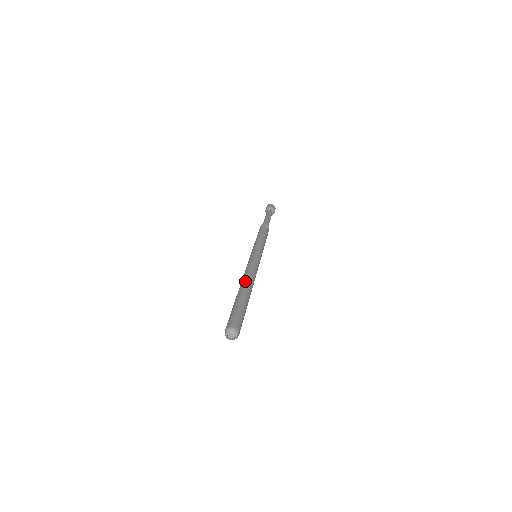
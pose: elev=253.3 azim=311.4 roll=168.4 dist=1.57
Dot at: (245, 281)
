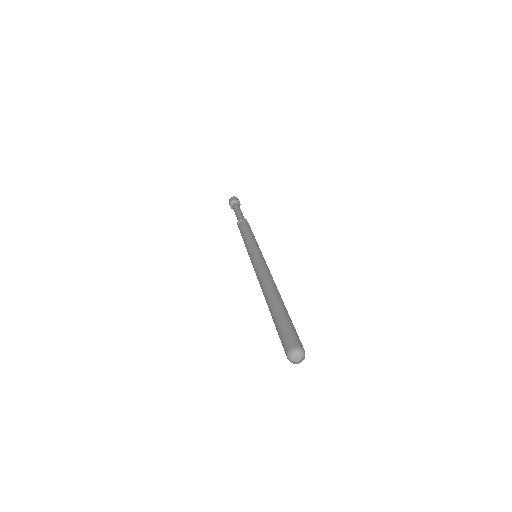
Dot at: (267, 288)
